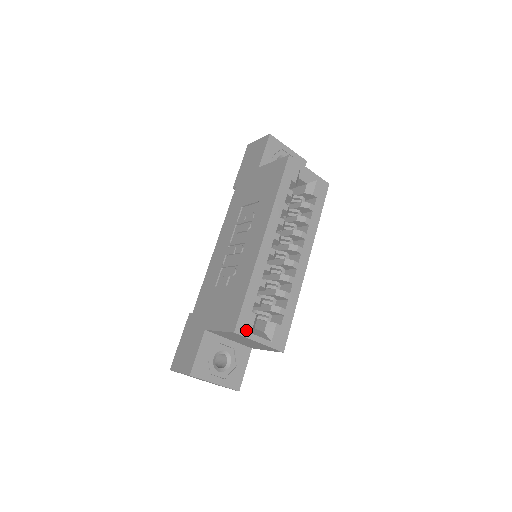
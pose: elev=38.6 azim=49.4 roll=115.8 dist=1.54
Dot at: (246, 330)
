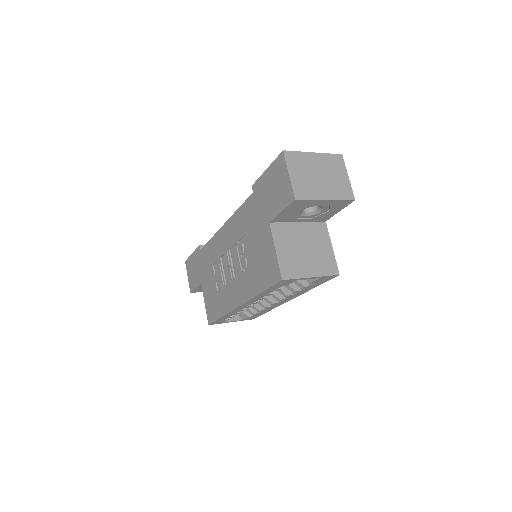
Dot at: (219, 323)
